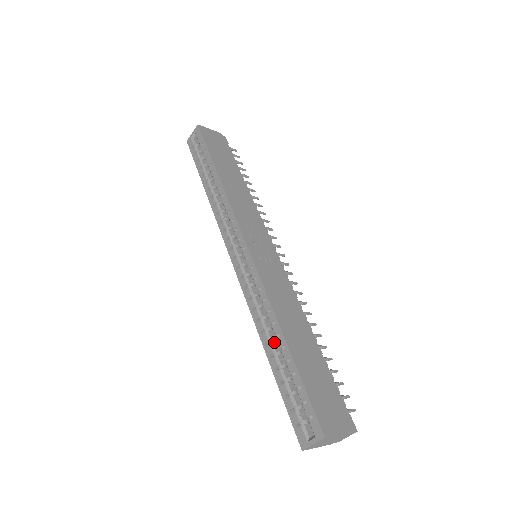
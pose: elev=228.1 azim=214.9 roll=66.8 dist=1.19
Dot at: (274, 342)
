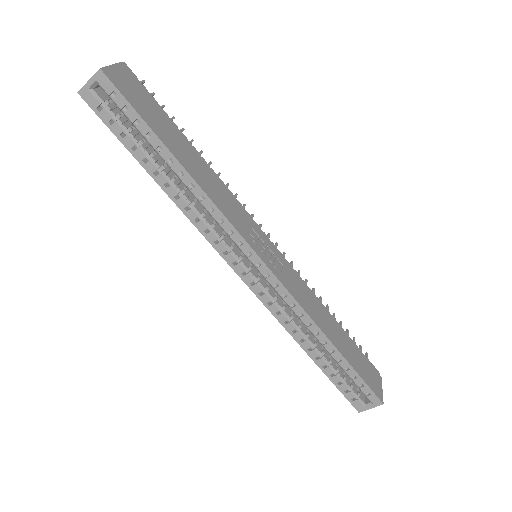
Dot at: (316, 345)
